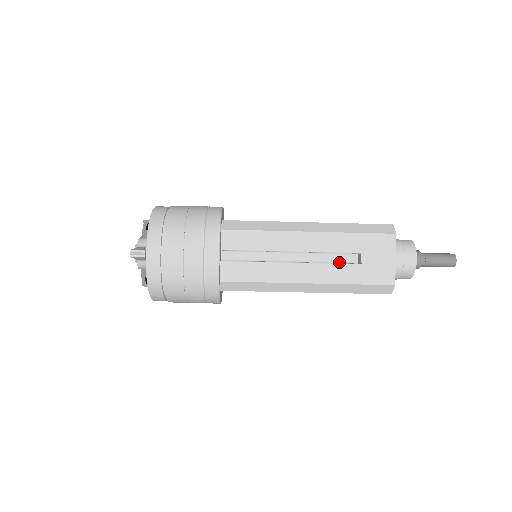
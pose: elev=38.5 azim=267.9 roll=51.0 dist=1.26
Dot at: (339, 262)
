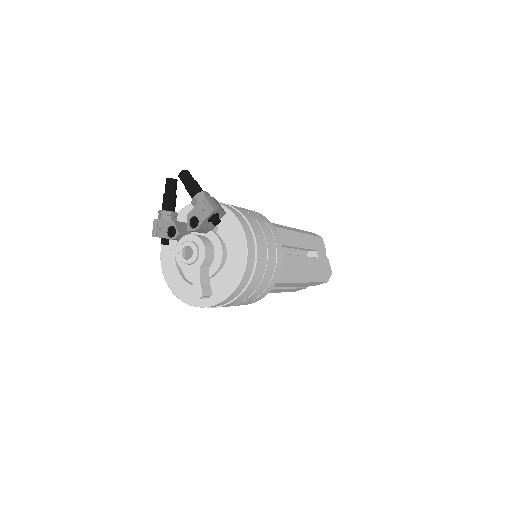
Dot at: occluded
